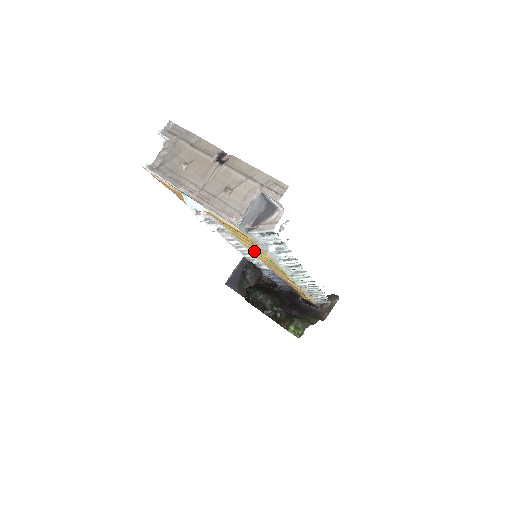
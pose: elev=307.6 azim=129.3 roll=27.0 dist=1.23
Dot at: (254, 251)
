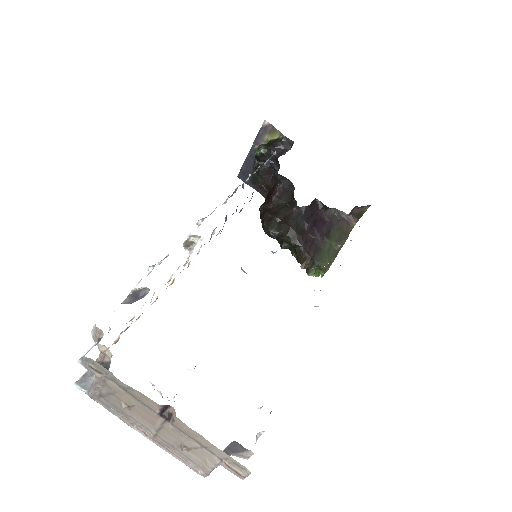
Dot at: occluded
